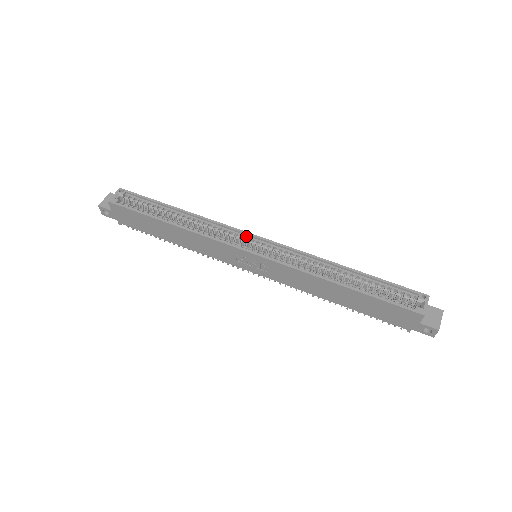
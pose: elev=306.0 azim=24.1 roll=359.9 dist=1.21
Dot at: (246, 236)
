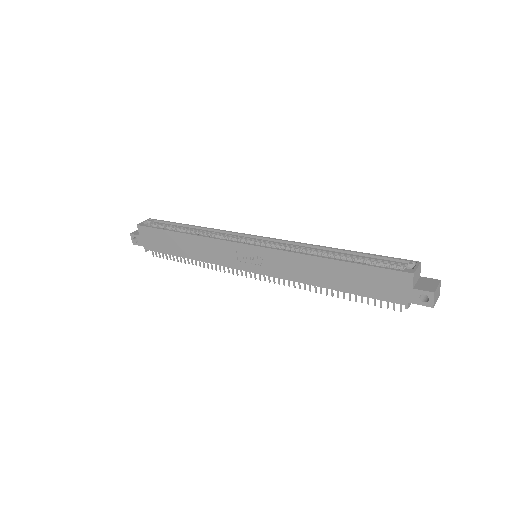
Dot at: (247, 237)
